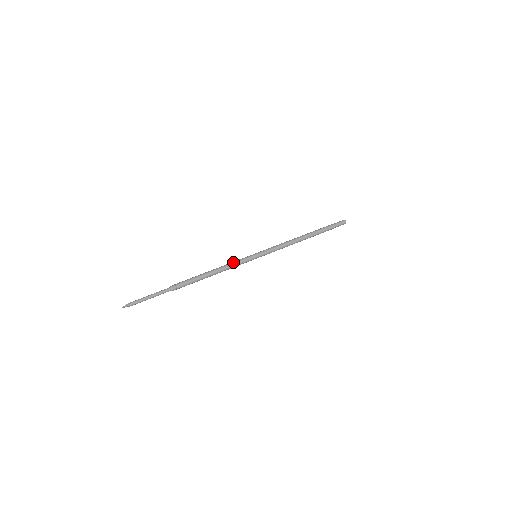
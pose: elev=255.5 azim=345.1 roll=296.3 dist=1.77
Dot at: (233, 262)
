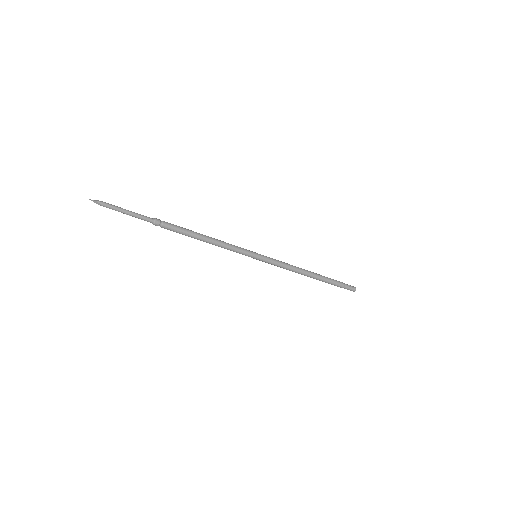
Dot at: occluded
